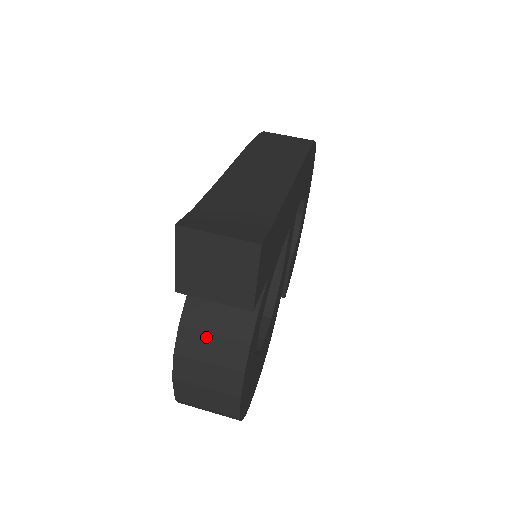
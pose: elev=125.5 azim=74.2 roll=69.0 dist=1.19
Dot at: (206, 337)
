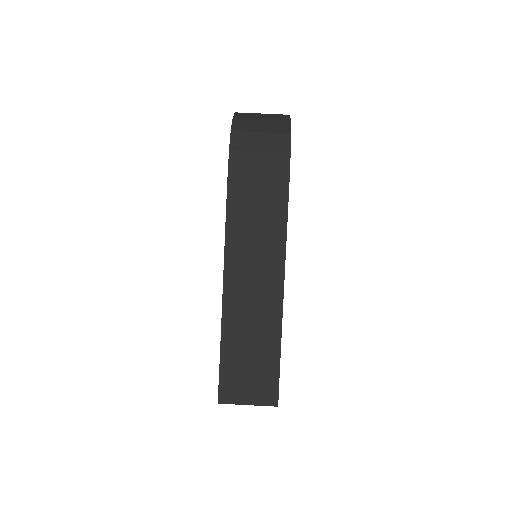
Dot at: occluded
